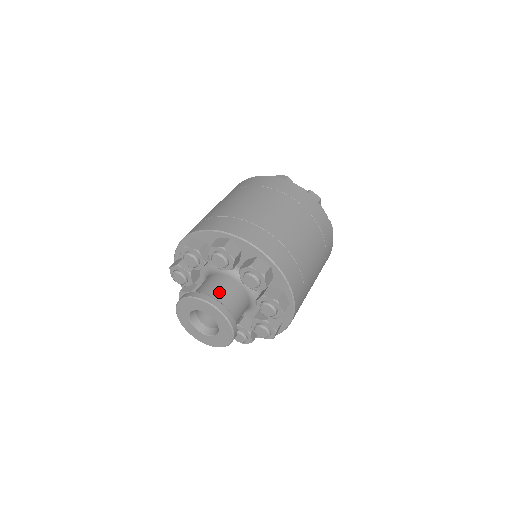
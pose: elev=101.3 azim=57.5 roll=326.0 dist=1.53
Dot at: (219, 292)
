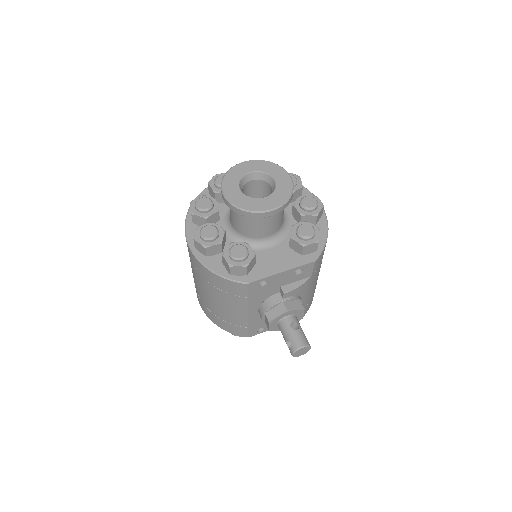
Dot at: occluded
